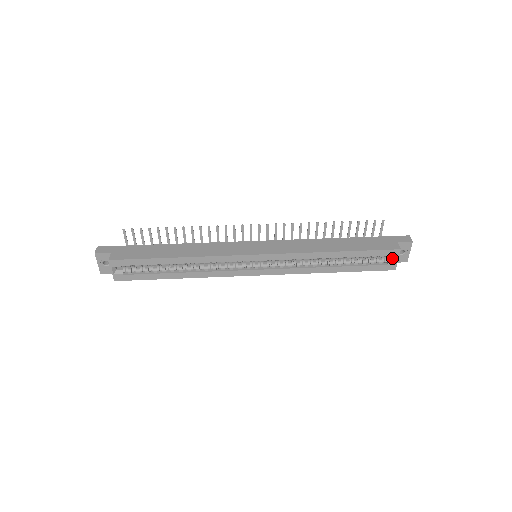
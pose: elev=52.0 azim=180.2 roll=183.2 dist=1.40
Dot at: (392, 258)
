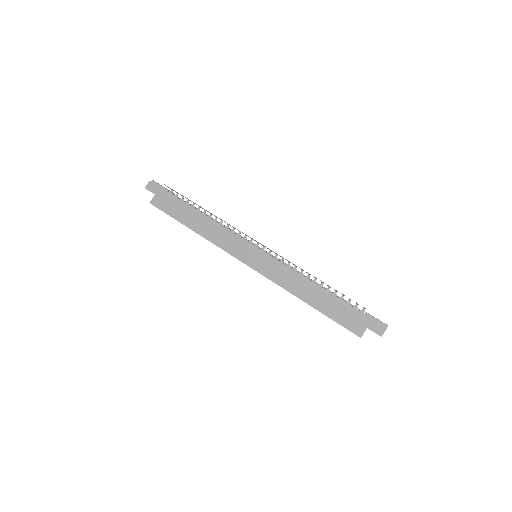
Dot at: occluded
